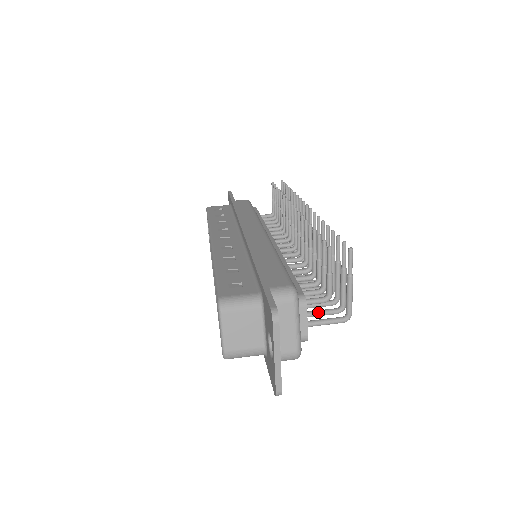
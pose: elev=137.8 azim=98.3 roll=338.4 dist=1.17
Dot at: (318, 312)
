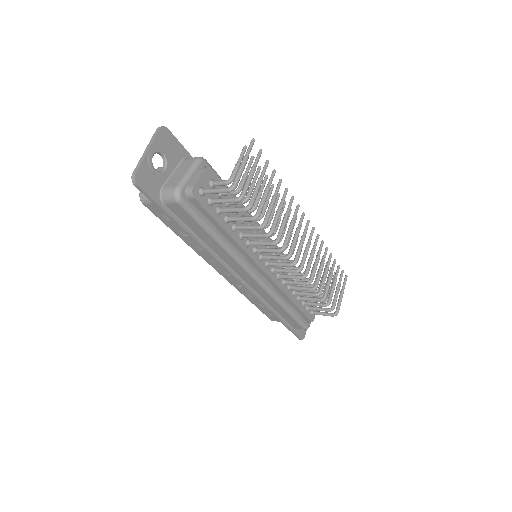
Dot at: (223, 198)
